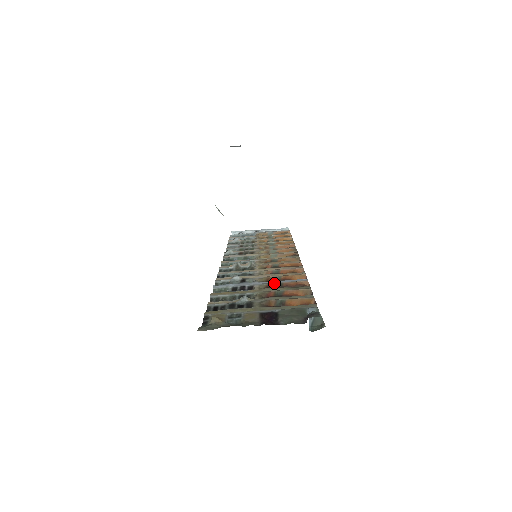
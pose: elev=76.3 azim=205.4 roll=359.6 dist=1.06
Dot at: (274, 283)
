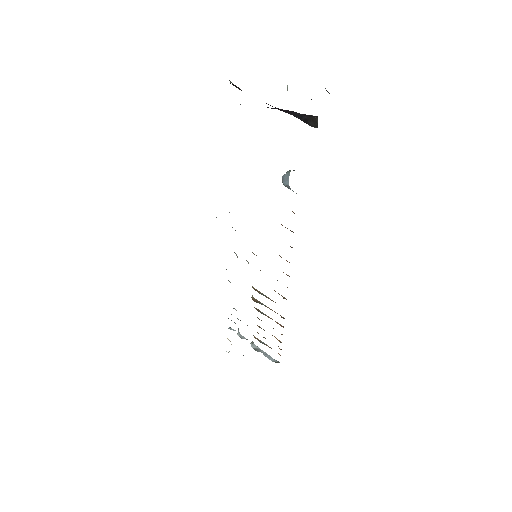
Dot at: occluded
